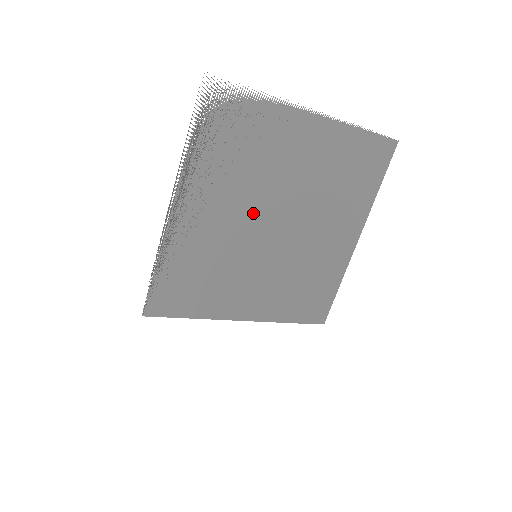
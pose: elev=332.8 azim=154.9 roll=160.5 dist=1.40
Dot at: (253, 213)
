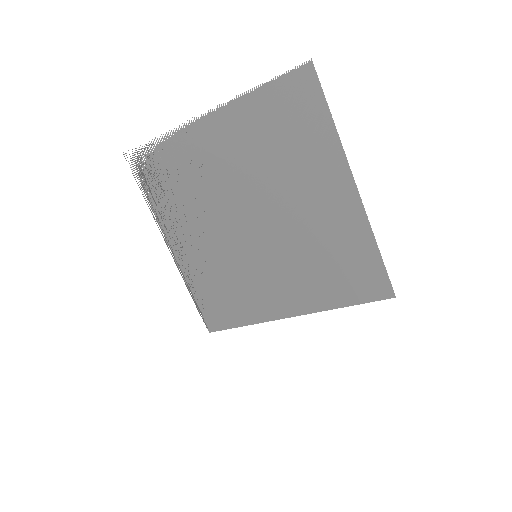
Dot at: (225, 223)
